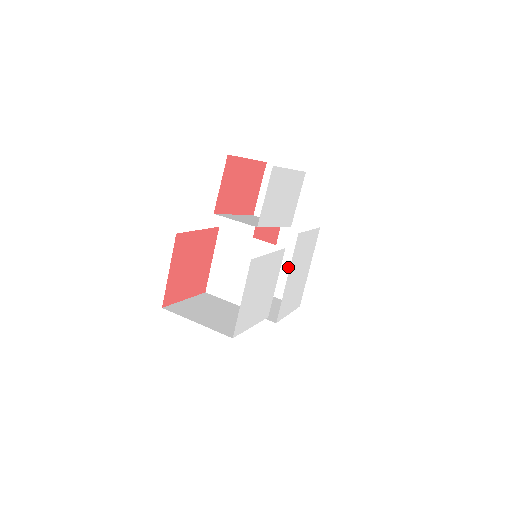
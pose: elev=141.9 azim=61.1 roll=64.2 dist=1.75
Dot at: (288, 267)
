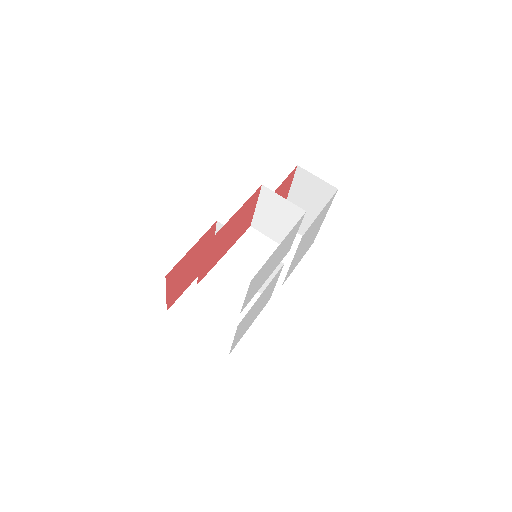
Dot at: occluded
